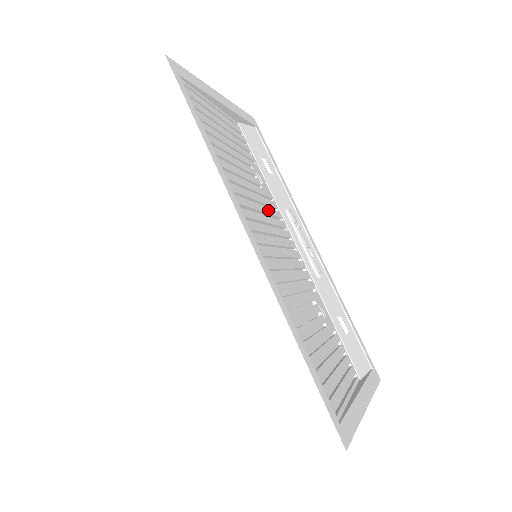
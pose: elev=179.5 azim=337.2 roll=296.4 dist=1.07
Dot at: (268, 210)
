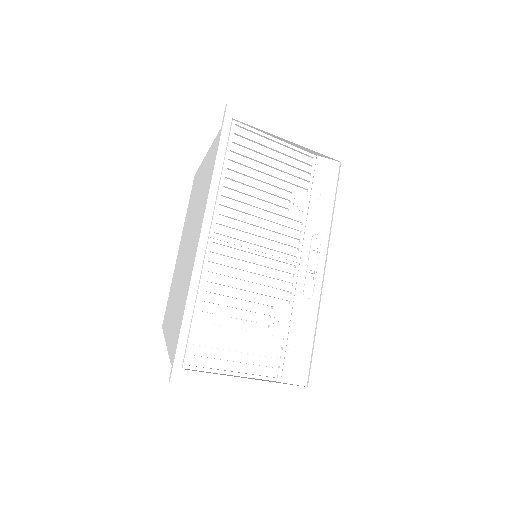
Dot at: (275, 228)
